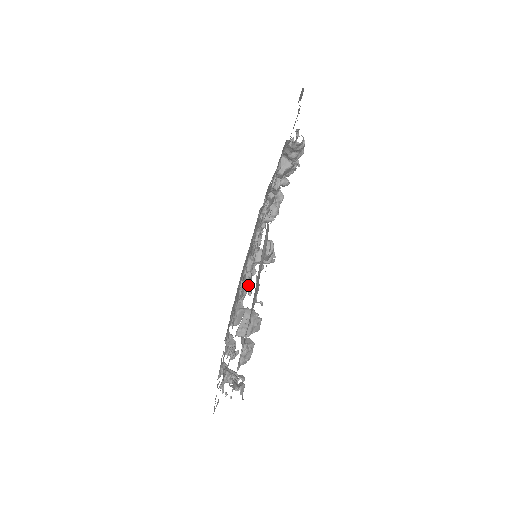
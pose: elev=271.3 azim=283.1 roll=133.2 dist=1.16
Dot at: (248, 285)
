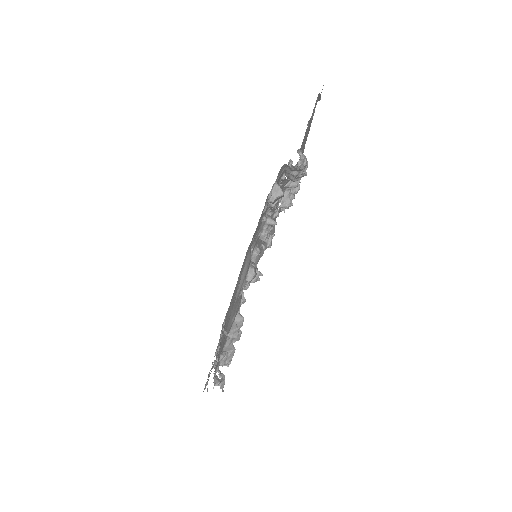
Dot at: occluded
